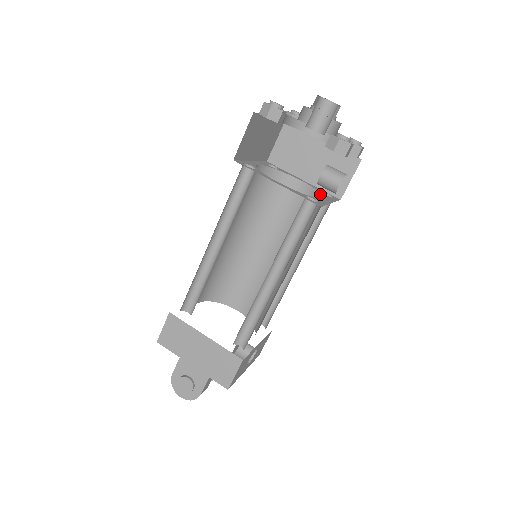
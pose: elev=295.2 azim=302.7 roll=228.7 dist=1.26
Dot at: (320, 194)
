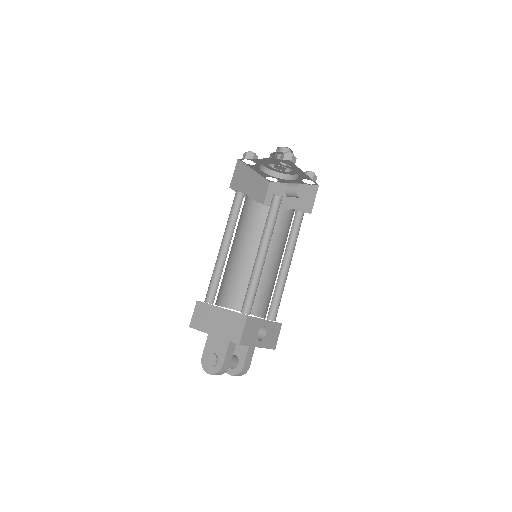
Dot at: (294, 209)
